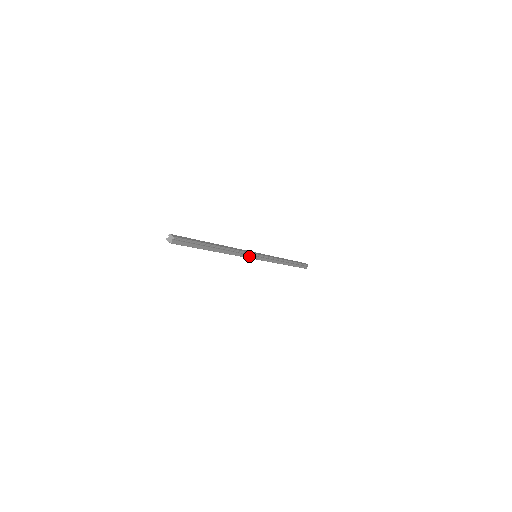
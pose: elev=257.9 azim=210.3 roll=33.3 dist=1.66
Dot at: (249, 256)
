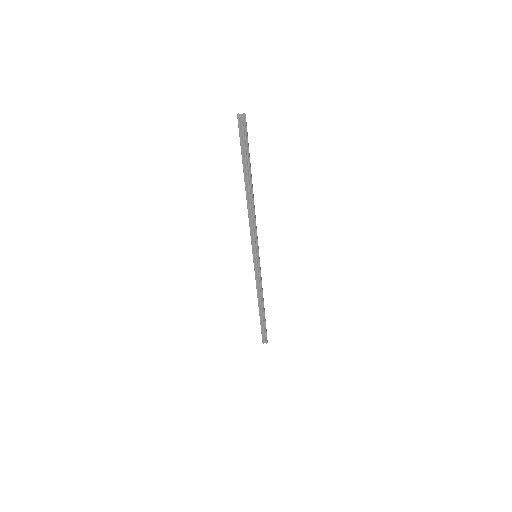
Dot at: (254, 244)
